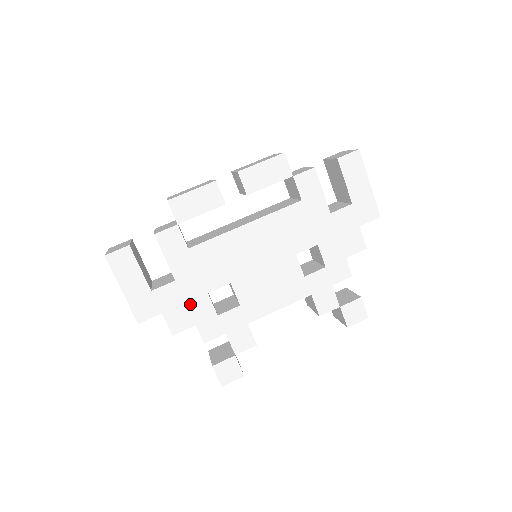
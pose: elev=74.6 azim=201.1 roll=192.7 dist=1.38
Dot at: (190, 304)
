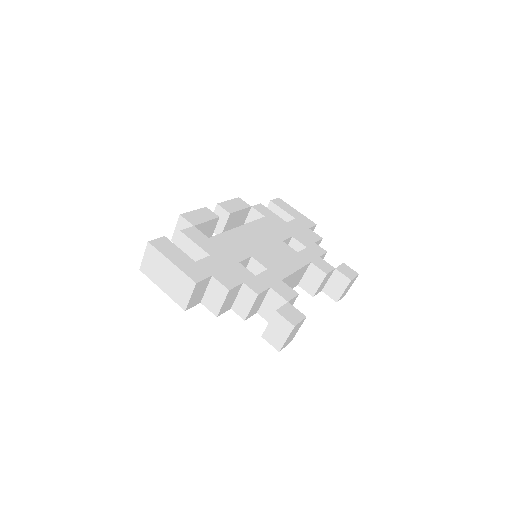
Dot at: (230, 269)
